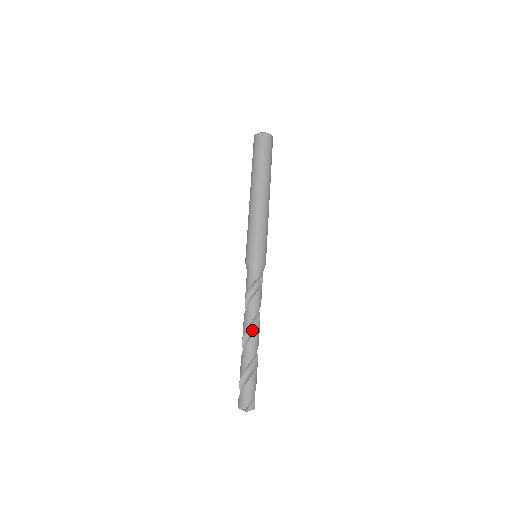
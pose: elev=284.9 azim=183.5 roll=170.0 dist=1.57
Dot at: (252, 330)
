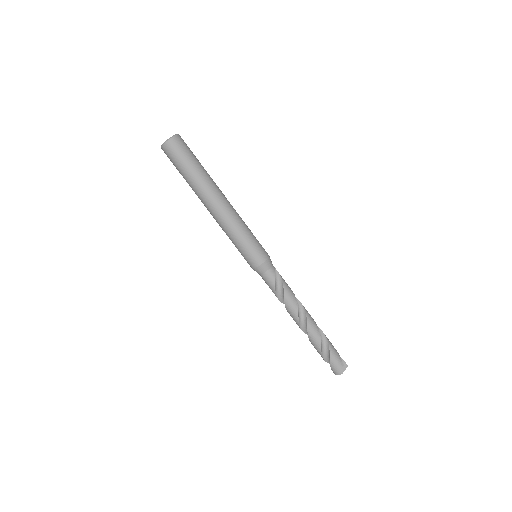
Dot at: (302, 316)
